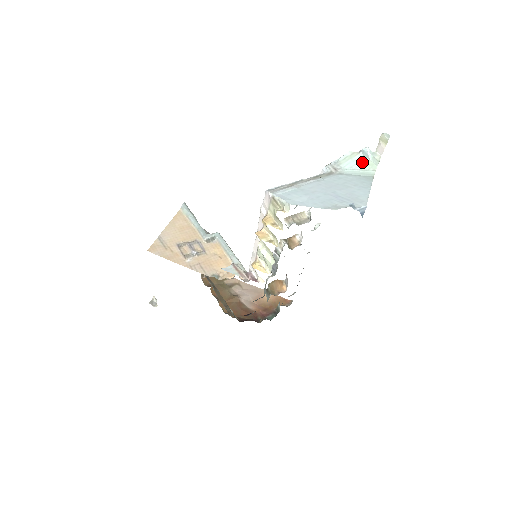
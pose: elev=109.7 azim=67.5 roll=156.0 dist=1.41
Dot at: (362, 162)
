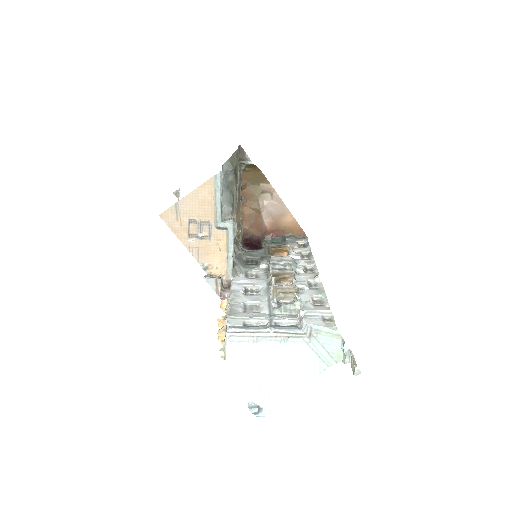
Dot at: (336, 348)
